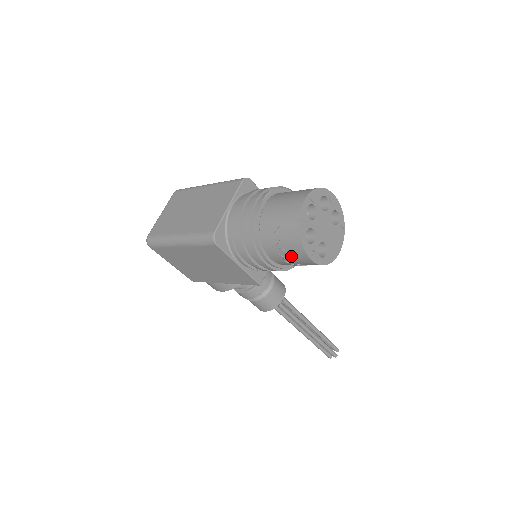
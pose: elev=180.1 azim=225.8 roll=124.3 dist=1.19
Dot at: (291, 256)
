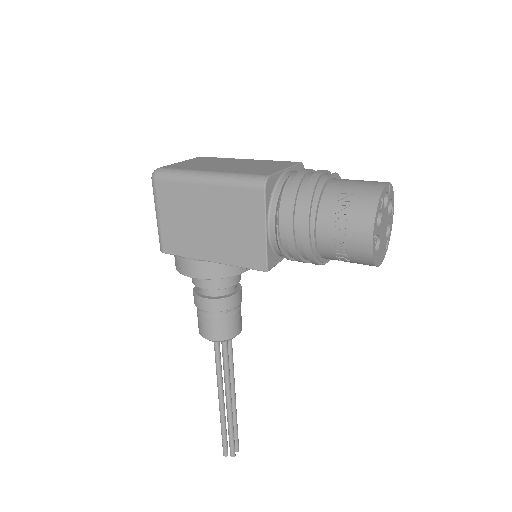
Dot at: (349, 230)
